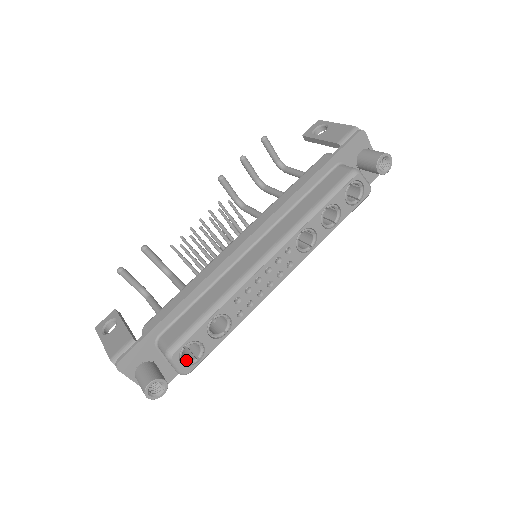
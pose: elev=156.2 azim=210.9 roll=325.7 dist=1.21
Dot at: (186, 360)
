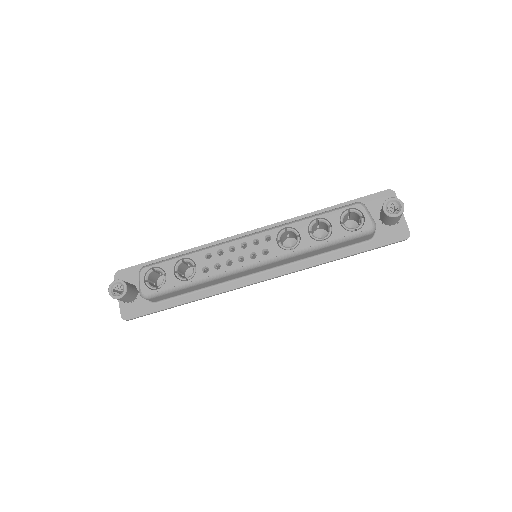
Dot at: (150, 283)
